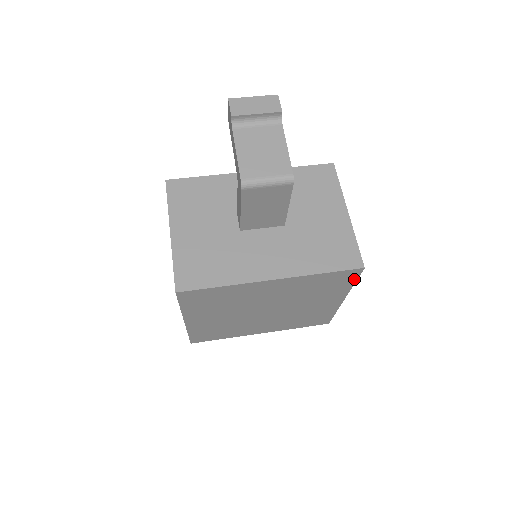
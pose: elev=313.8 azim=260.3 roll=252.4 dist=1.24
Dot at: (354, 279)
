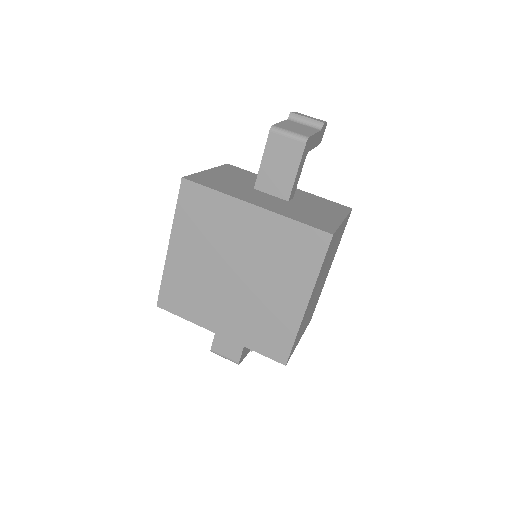
Dot at: (322, 256)
